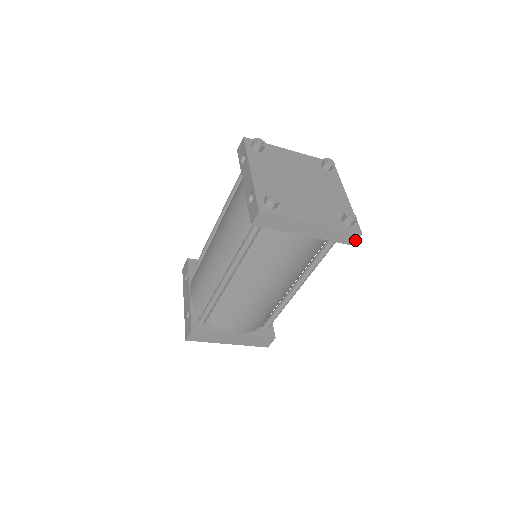
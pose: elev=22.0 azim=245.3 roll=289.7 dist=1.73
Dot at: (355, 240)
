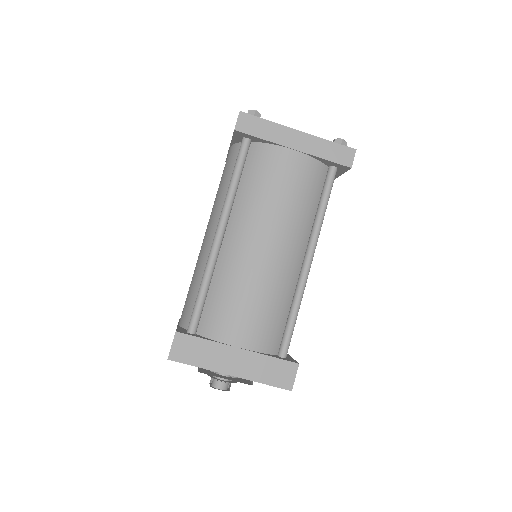
Dot at: (352, 160)
